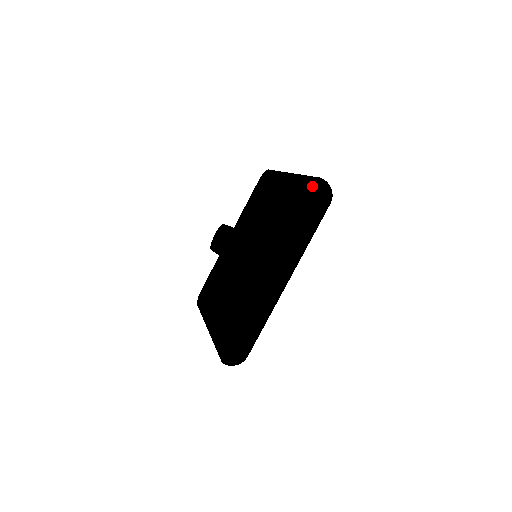
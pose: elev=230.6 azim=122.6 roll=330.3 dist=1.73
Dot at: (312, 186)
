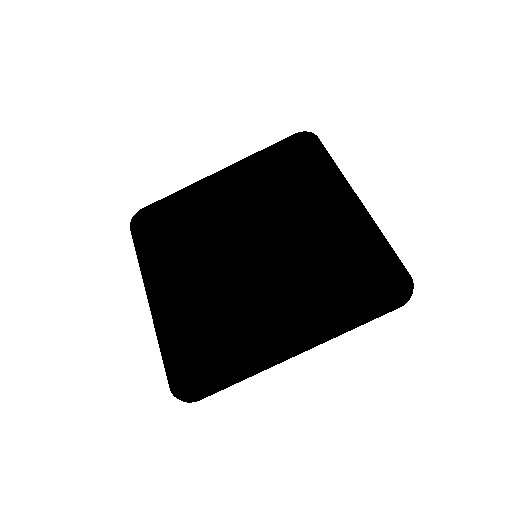
Dot at: (393, 272)
